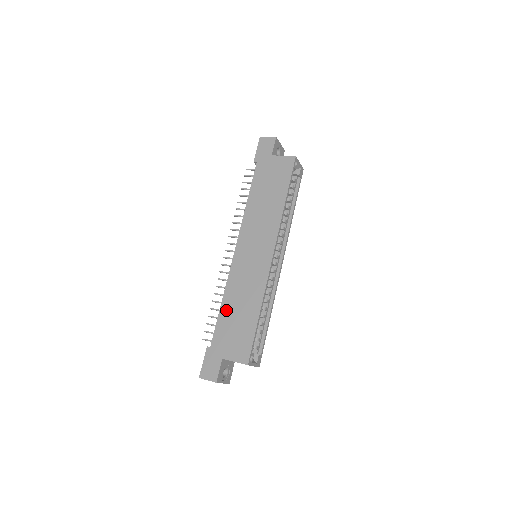
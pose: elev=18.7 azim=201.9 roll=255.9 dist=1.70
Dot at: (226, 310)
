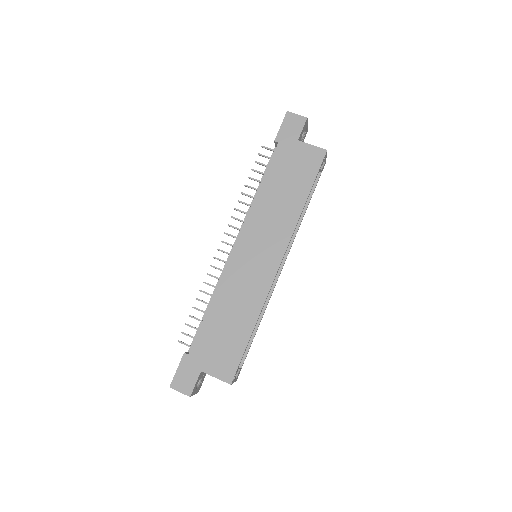
Dot at: (214, 315)
